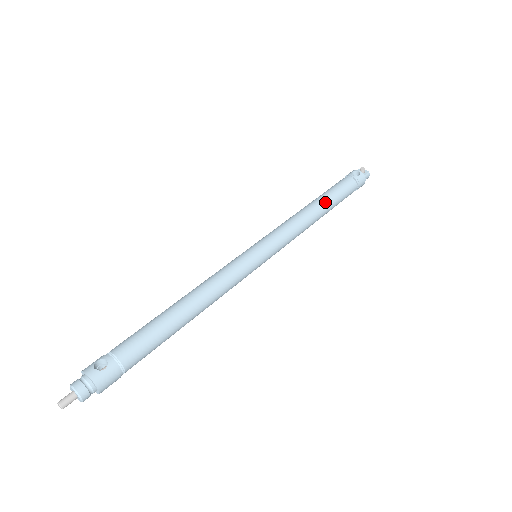
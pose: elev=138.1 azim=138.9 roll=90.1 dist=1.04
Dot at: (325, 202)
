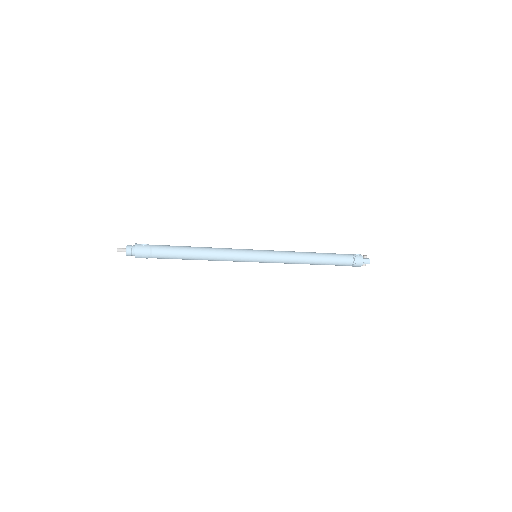
Dot at: (320, 254)
